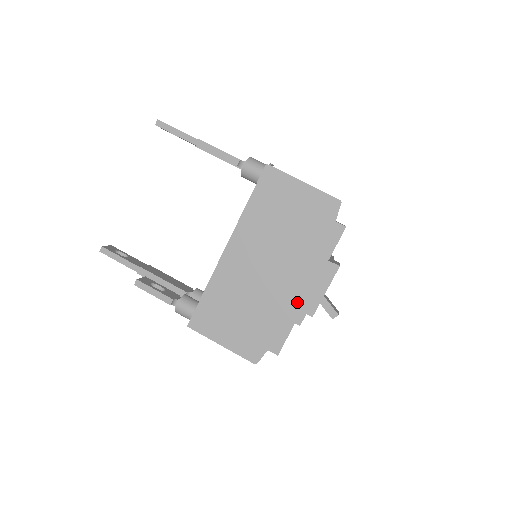
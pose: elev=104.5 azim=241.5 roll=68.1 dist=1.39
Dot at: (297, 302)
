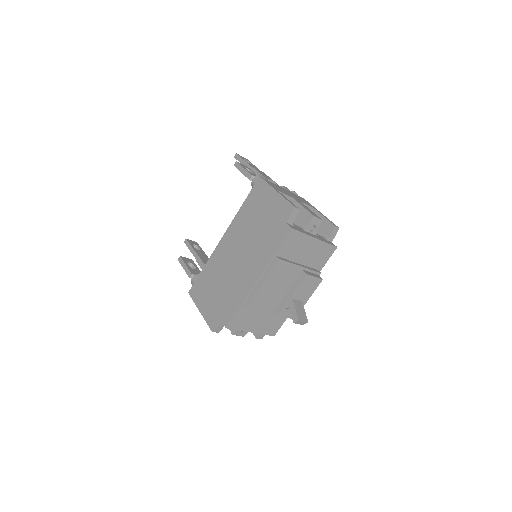
Dot at: (248, 286)
